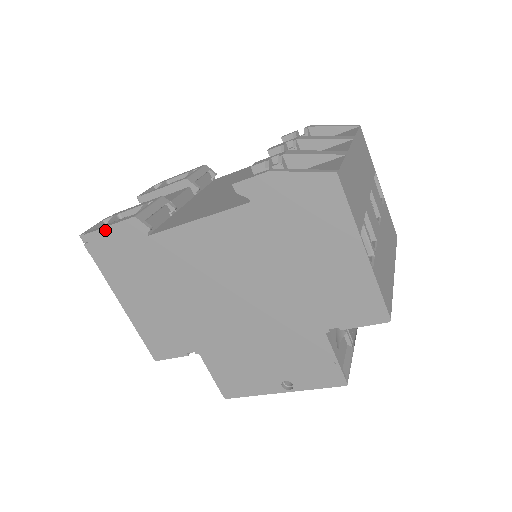
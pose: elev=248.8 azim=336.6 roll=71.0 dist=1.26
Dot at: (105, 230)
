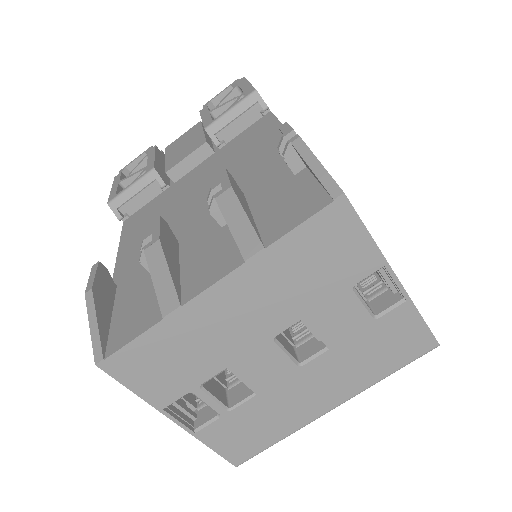
Dot at: occluded
